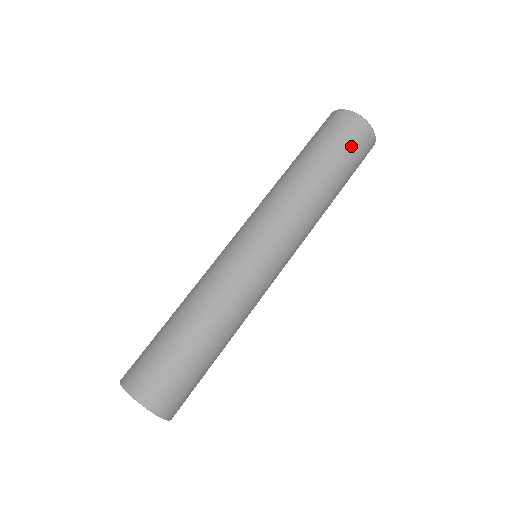
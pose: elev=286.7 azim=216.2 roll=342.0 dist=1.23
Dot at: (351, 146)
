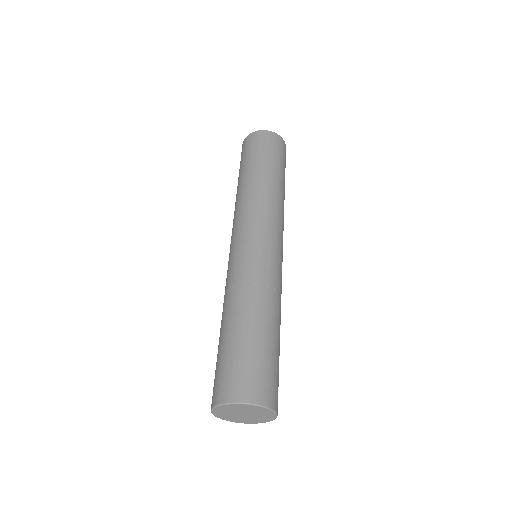
Dot at: (274, 150)
